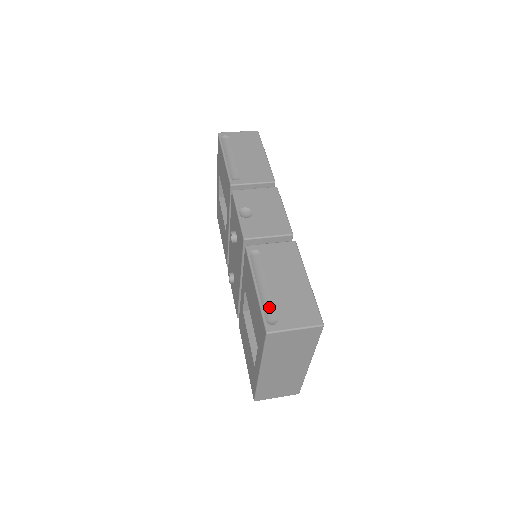
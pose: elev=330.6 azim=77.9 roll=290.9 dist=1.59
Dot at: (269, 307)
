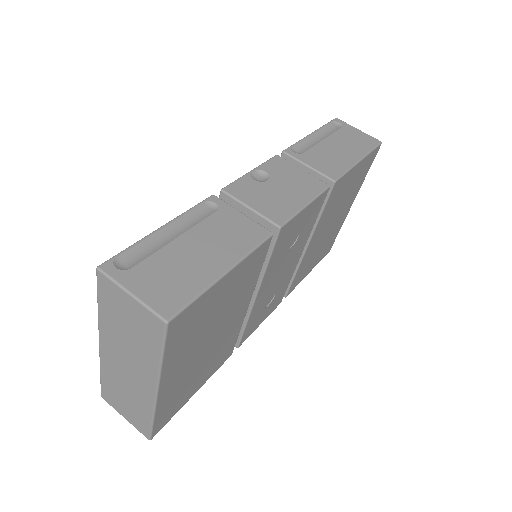
Dot at: (143, 253)
